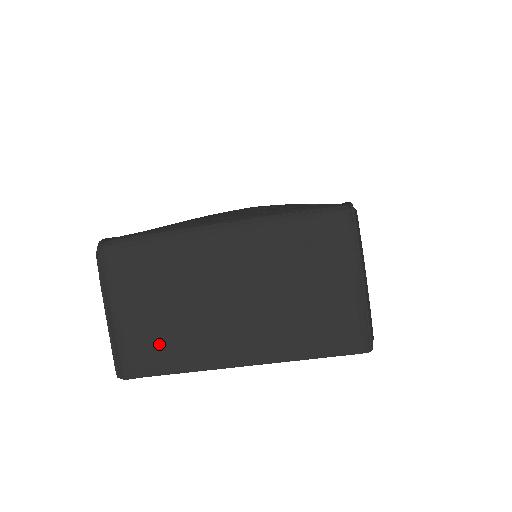
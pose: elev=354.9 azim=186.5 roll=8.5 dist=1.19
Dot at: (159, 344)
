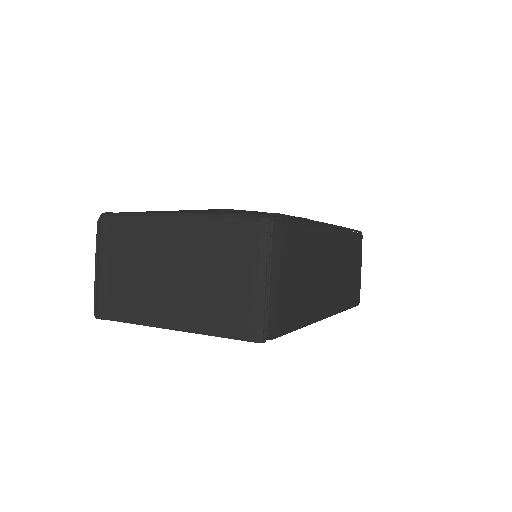
Dot at: (121, 297)
